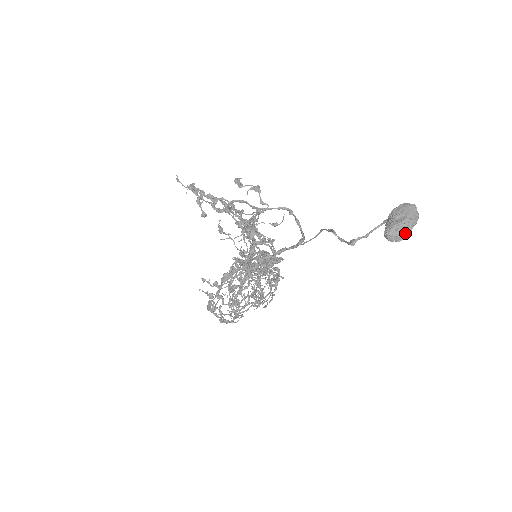
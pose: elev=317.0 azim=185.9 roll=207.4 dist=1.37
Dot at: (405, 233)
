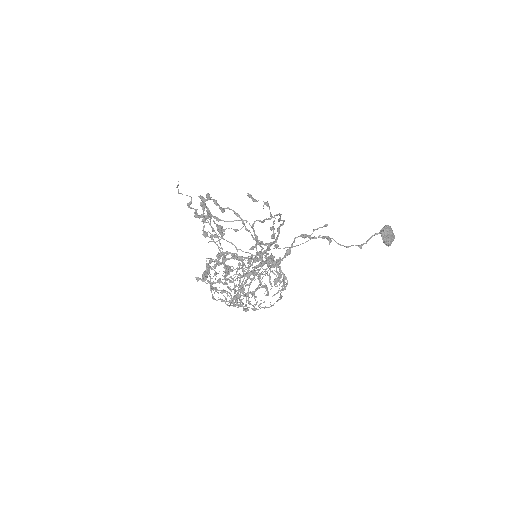
Dot at: occluded
